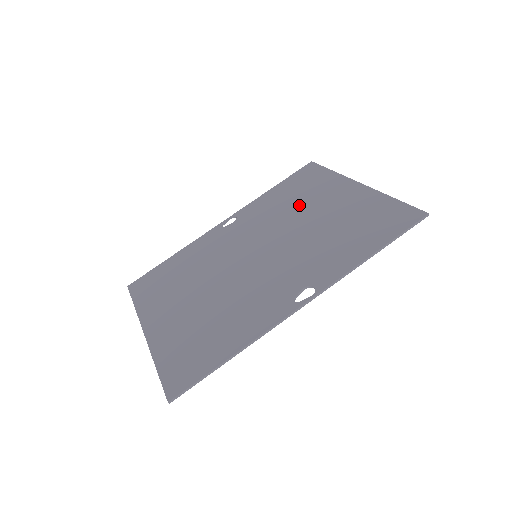
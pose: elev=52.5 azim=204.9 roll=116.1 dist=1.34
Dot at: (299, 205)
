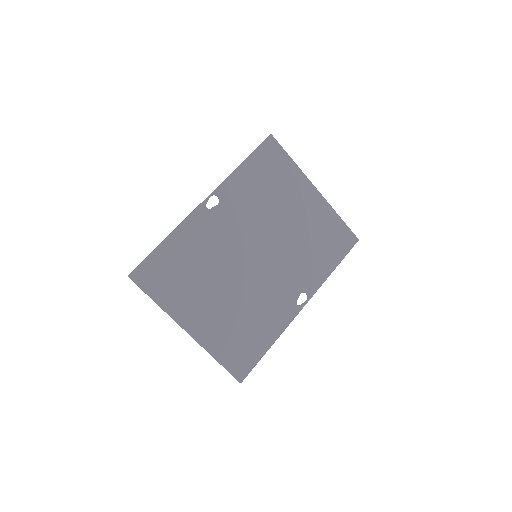
Dot at: (276, 201)
